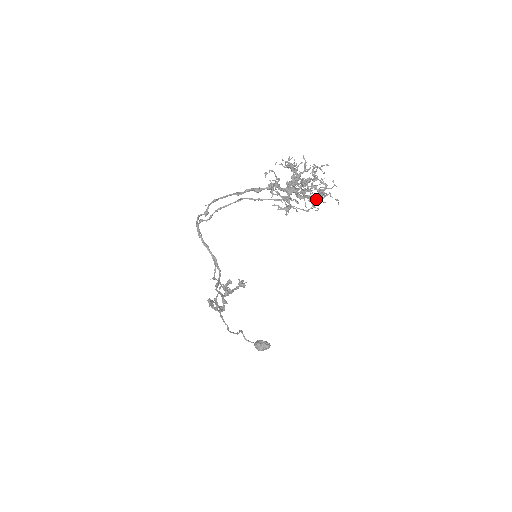
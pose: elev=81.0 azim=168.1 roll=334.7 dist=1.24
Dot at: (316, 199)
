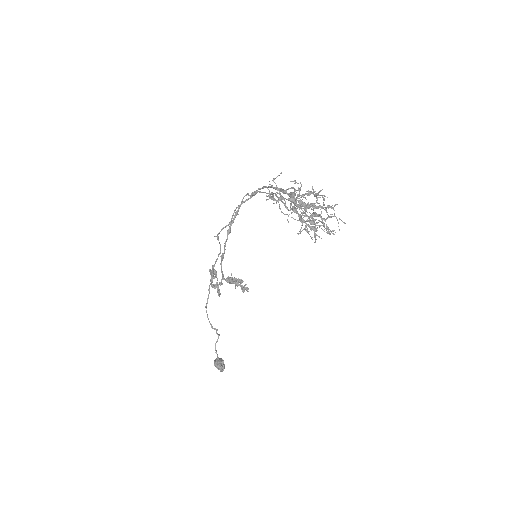
Dot at: (302, 220)
